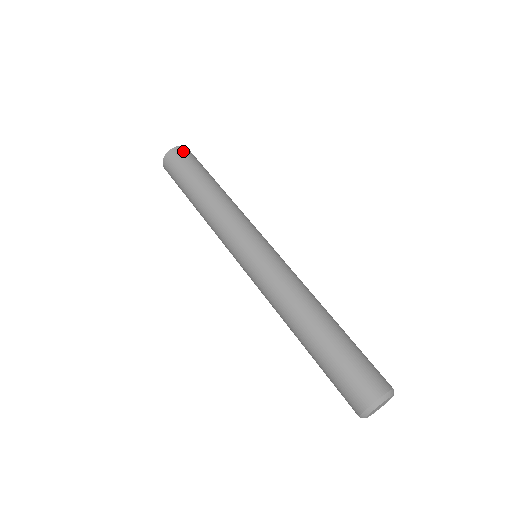
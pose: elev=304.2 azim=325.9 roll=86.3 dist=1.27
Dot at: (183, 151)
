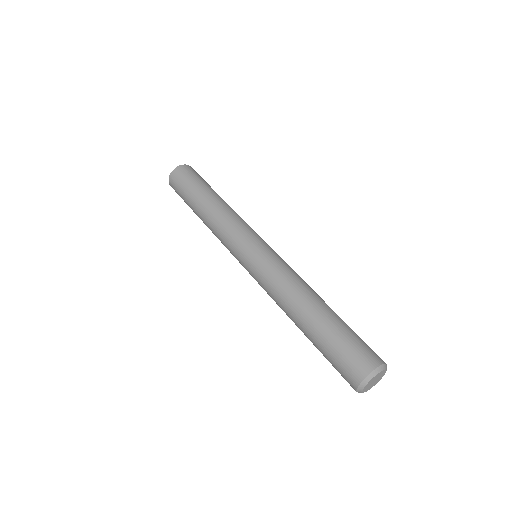
Dot at: (183, 170)
